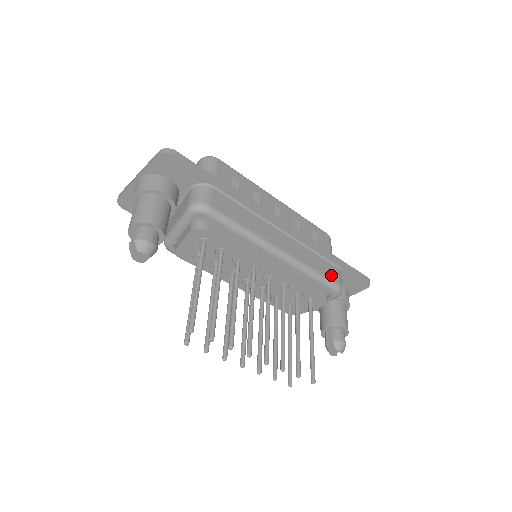
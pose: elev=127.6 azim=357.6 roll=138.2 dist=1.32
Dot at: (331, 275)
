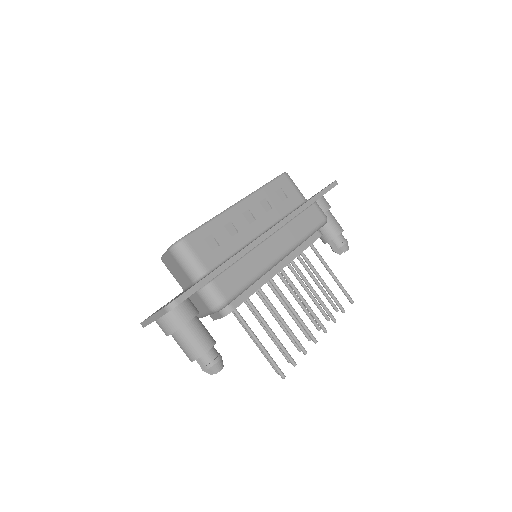
Dot at: (315, 220)
